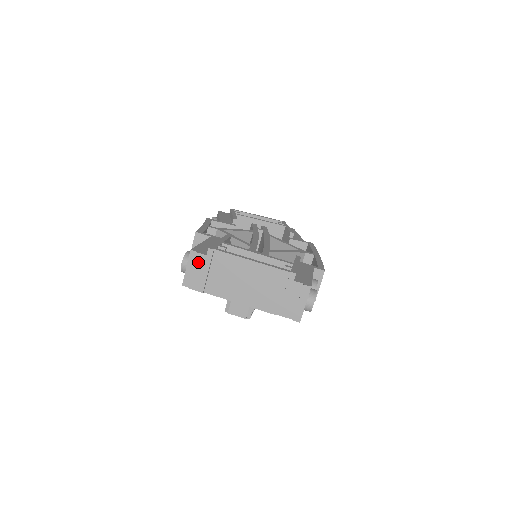
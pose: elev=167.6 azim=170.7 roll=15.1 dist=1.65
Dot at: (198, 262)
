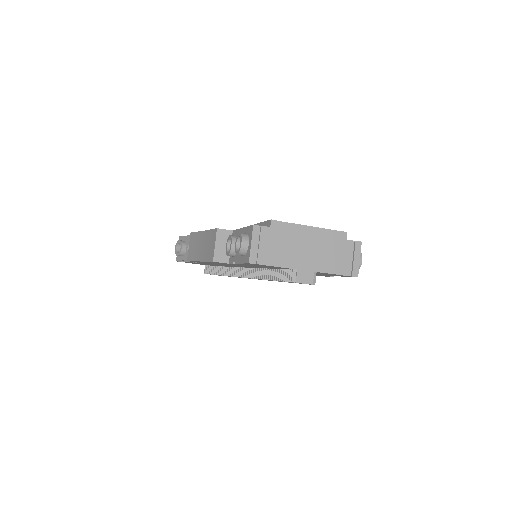
Dot at: (263, 235)
